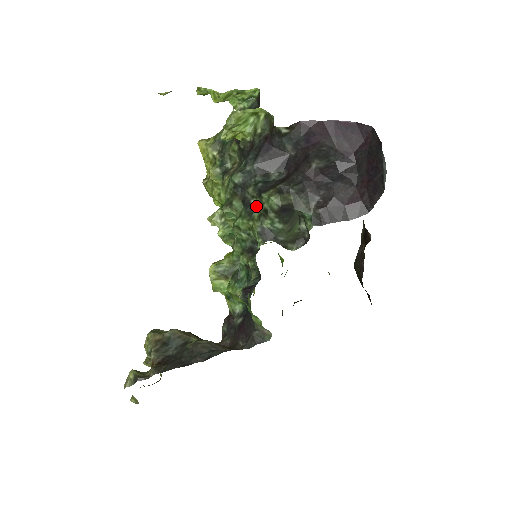
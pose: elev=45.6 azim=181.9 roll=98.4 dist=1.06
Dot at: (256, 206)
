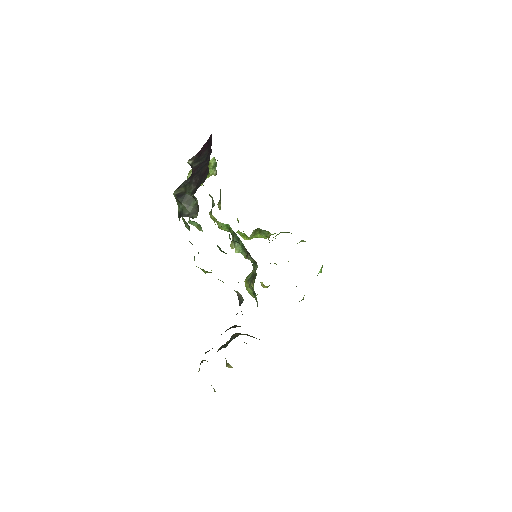
Dot at: occluded
